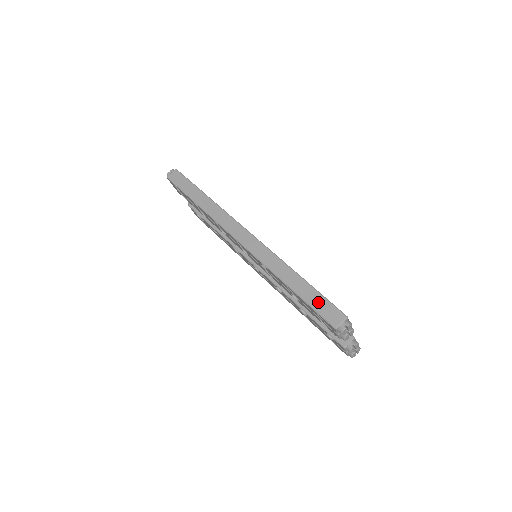
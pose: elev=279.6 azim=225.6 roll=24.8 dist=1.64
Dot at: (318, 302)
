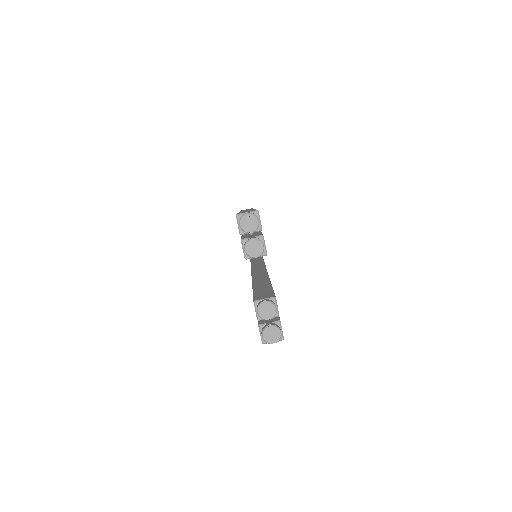
Dot at: (247, 211)
